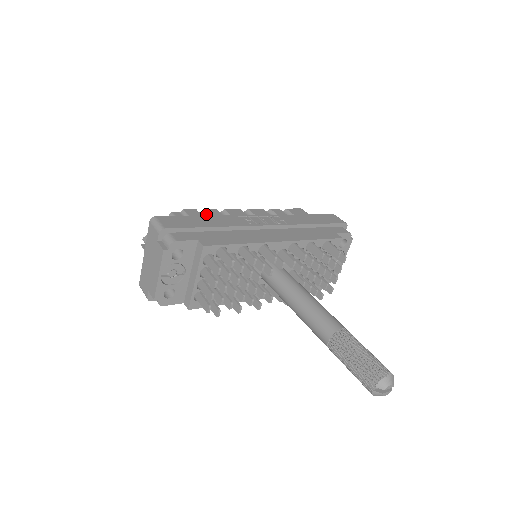
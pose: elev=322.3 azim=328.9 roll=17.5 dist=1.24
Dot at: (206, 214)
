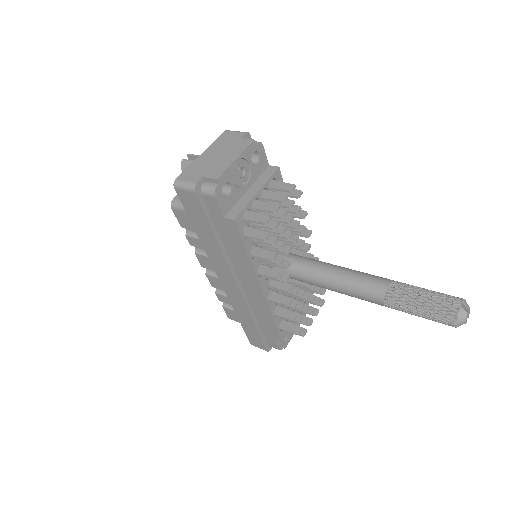
Dot at: occluded
